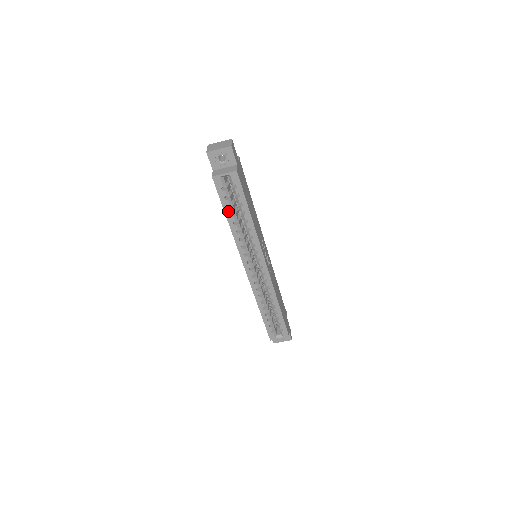
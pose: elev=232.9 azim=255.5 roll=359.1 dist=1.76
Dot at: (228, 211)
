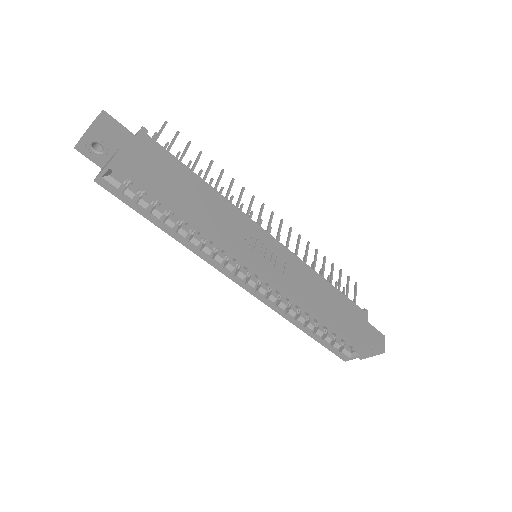
Dot at: (151, 218)
